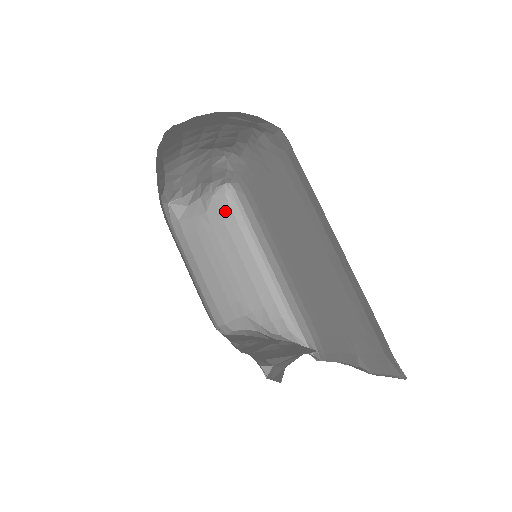
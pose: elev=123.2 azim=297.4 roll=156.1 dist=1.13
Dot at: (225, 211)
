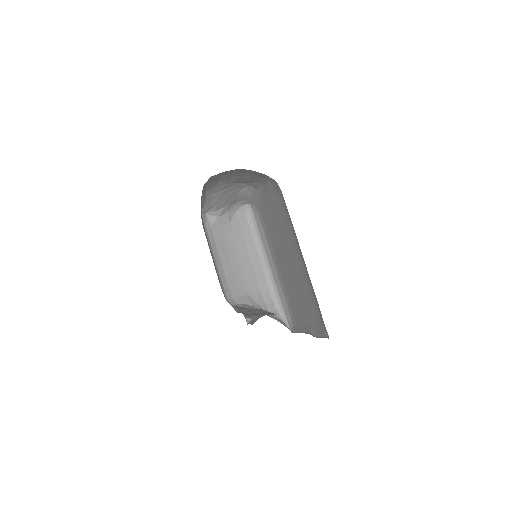
Dot at: (243, 223)
